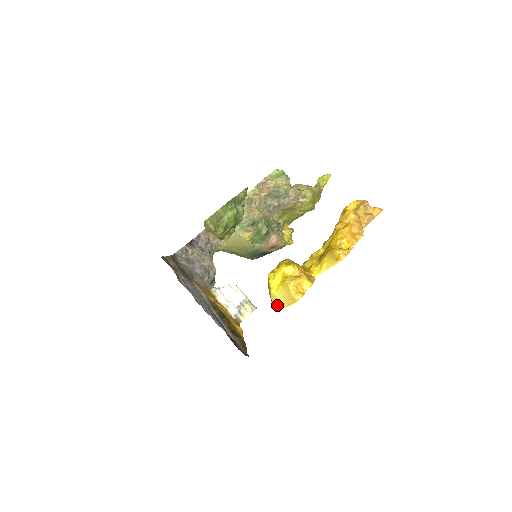
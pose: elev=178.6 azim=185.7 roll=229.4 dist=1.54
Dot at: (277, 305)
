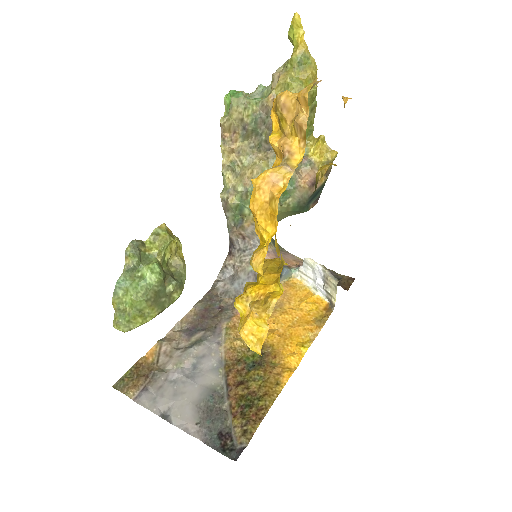
Dot at: occluded
